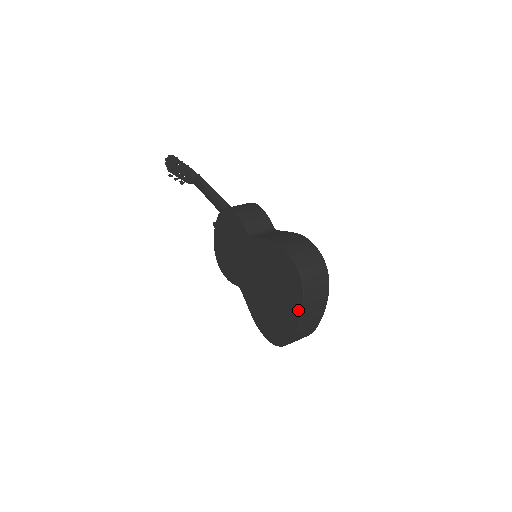
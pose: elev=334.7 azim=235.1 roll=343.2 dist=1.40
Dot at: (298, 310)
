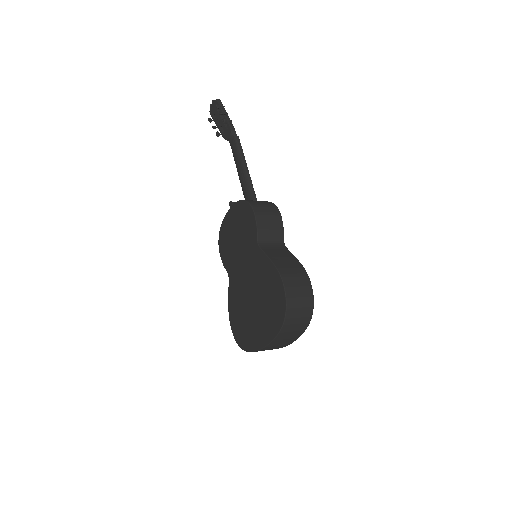
Dot at: (270, 337)
